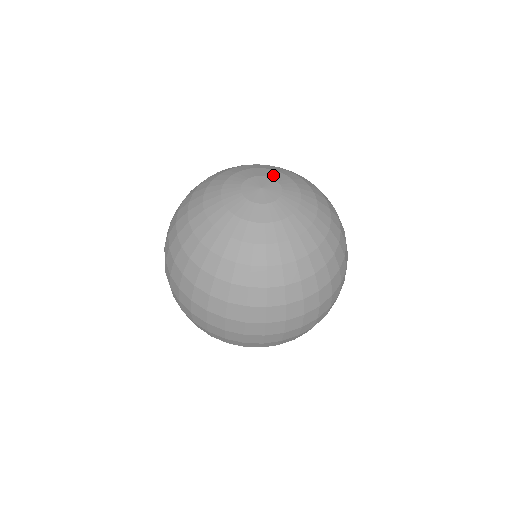
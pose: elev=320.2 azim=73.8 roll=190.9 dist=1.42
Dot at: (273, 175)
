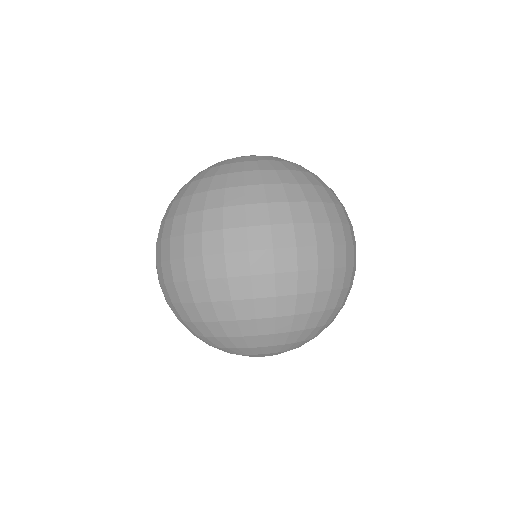
Dot at: occluded
